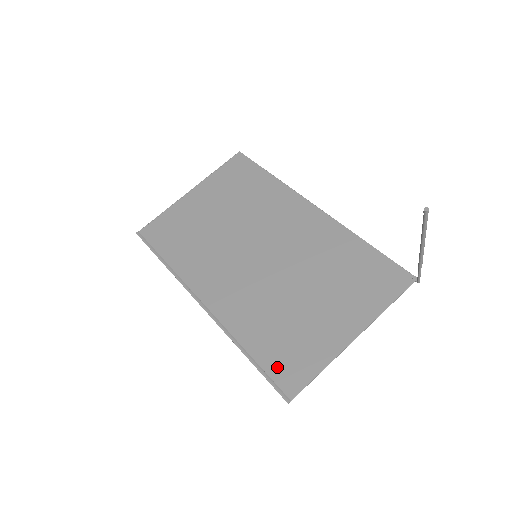
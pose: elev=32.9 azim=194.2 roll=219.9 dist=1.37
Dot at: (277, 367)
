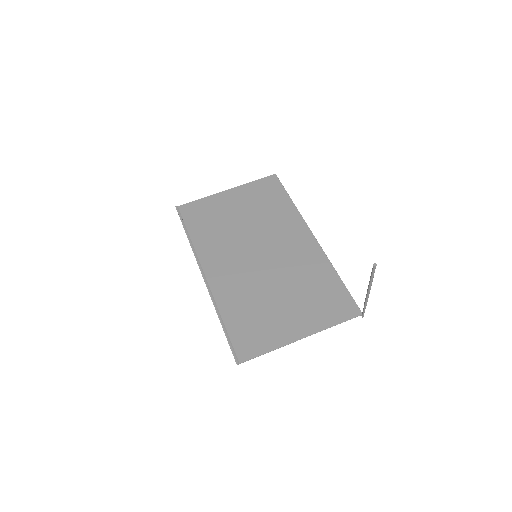
Dot at: (239, 338)
